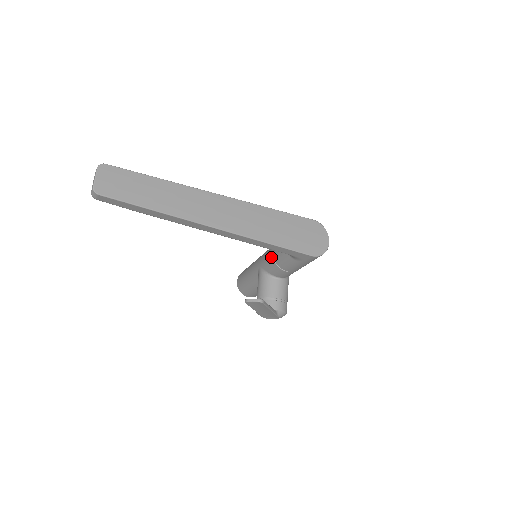
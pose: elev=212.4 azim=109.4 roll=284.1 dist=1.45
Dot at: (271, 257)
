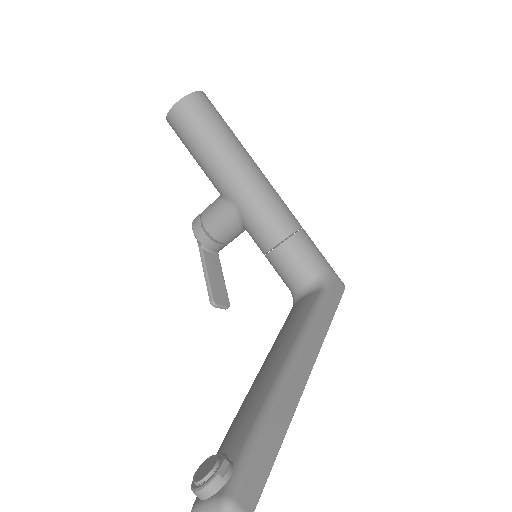
Dot at: (267, 246)
